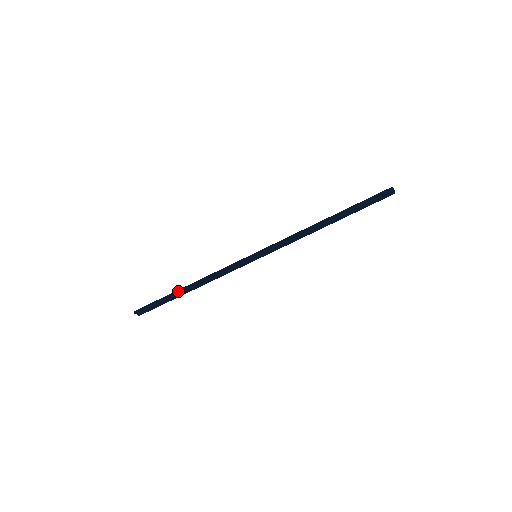
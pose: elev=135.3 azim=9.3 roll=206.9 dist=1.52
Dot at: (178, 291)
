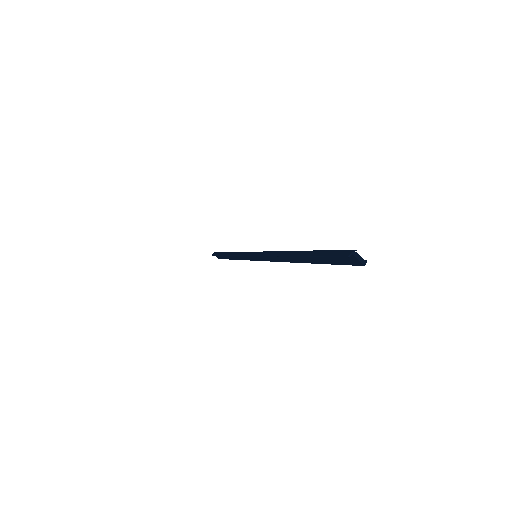
Dot at: (224, 253)
